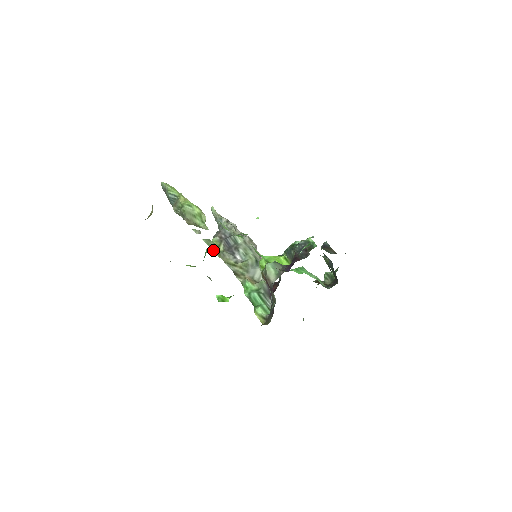
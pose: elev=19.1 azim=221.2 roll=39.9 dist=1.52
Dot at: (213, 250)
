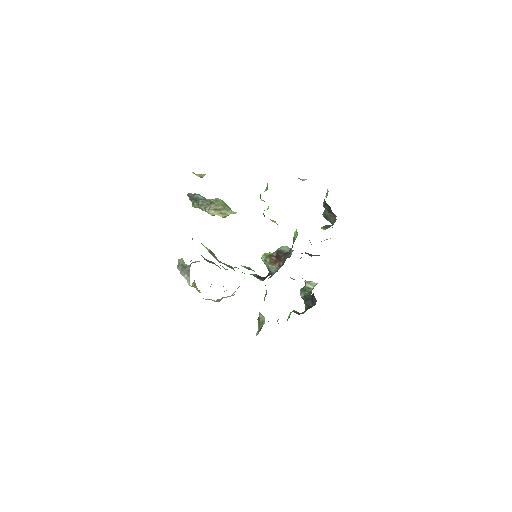
Dot at: (206, 247)
